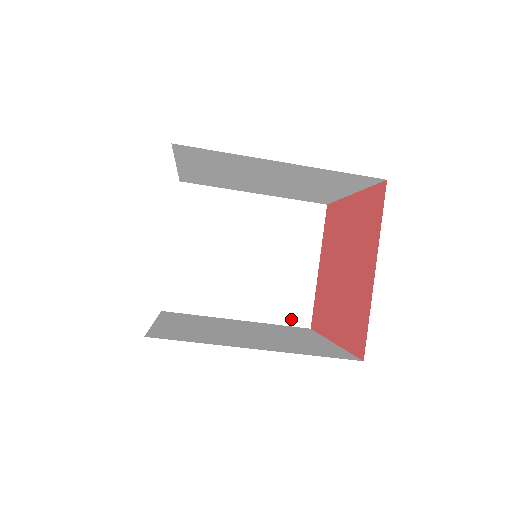
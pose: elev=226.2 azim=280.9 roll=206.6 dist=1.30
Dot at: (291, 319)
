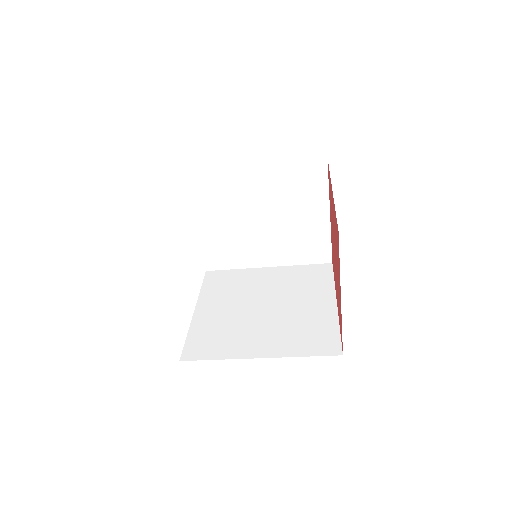
Dot at: (313, 259)
